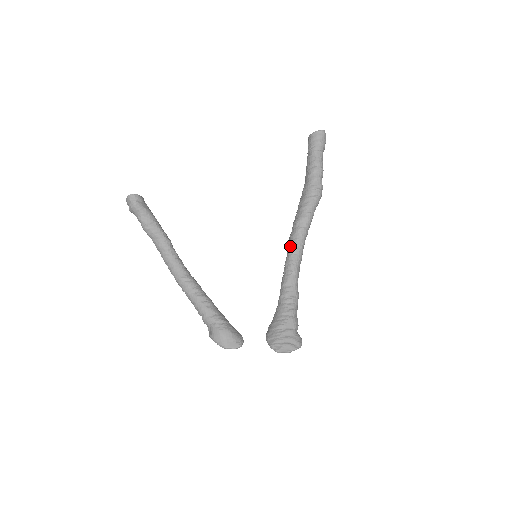
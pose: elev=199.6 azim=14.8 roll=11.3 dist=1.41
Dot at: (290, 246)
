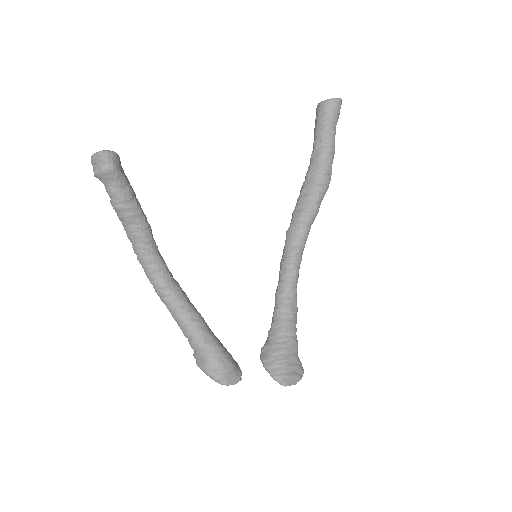
Dot at: (291, 244)
